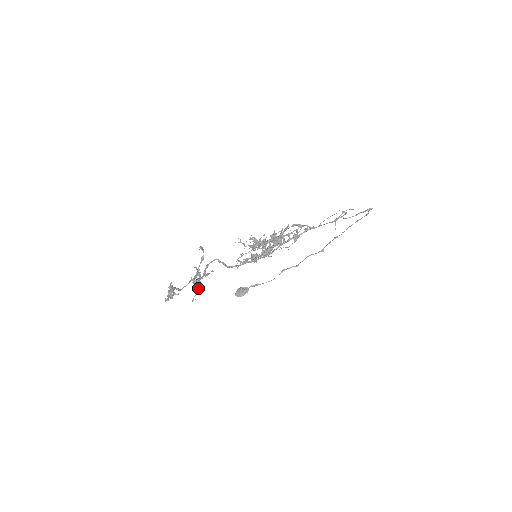
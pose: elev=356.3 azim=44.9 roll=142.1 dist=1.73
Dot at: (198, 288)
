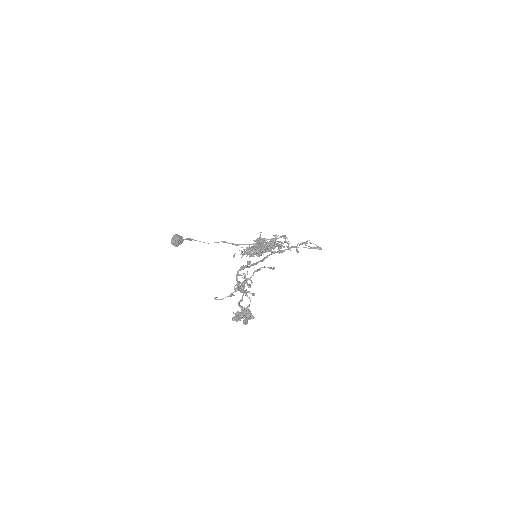
Dot at: occluded
